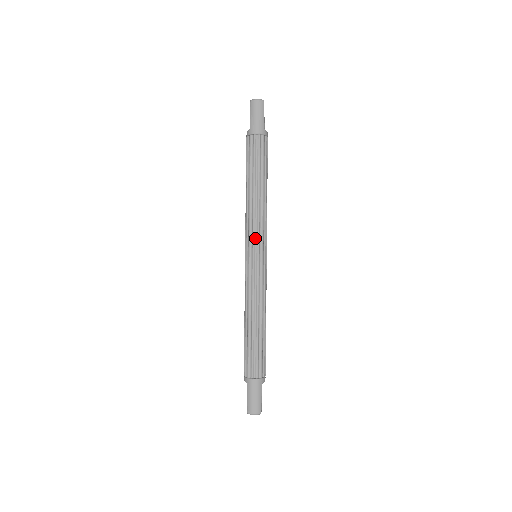
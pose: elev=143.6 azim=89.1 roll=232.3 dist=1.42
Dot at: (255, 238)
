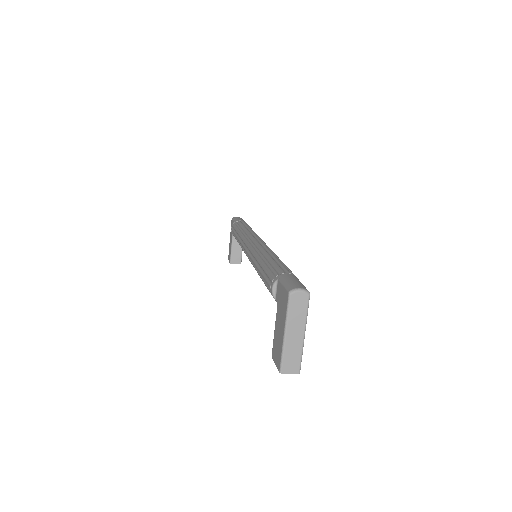
Dot at: (254, 237)
